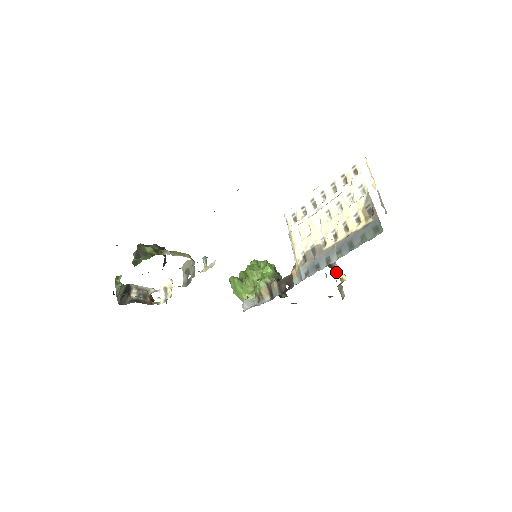
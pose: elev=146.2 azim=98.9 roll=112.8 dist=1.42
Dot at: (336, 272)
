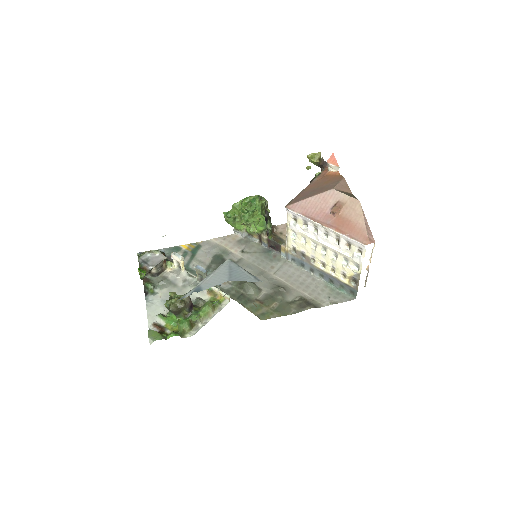
Dot at: occluded
